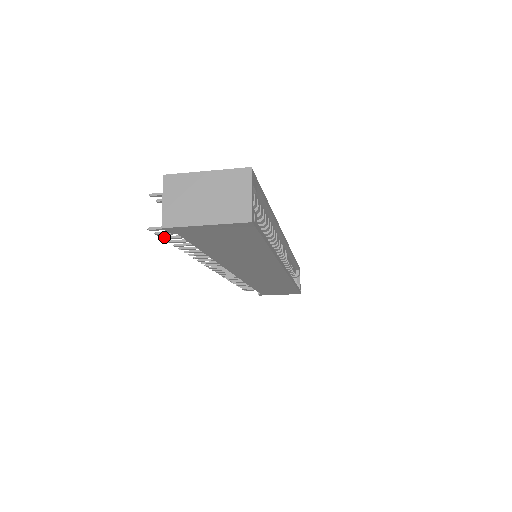
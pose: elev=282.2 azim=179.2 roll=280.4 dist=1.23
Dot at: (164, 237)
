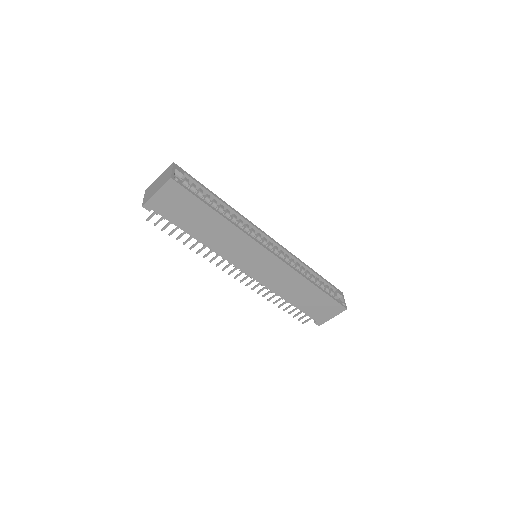
Dot at: (162, 229)
